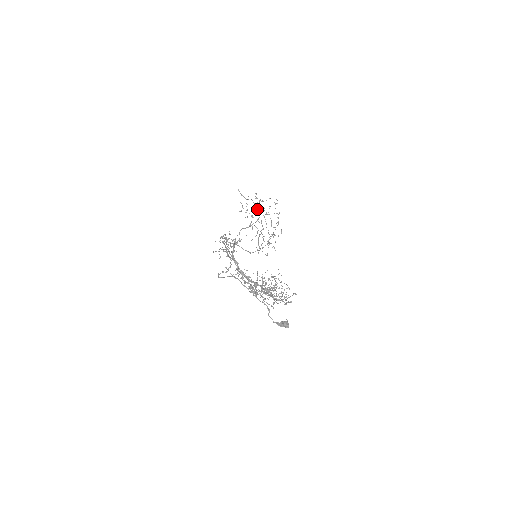
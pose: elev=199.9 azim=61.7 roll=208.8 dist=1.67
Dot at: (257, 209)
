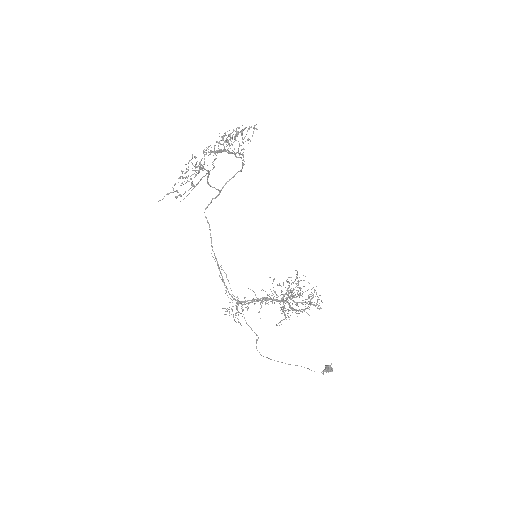
Dot at: (192, 168)
